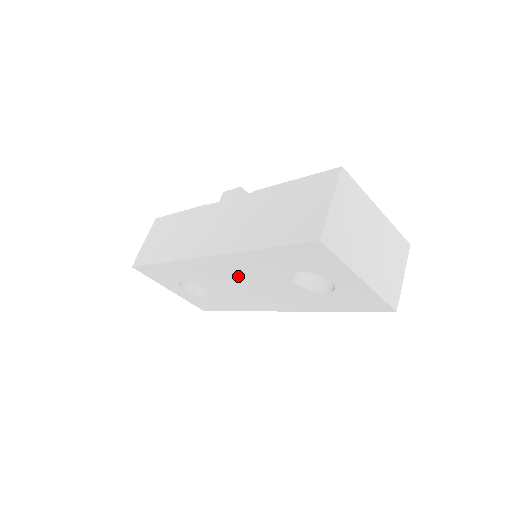
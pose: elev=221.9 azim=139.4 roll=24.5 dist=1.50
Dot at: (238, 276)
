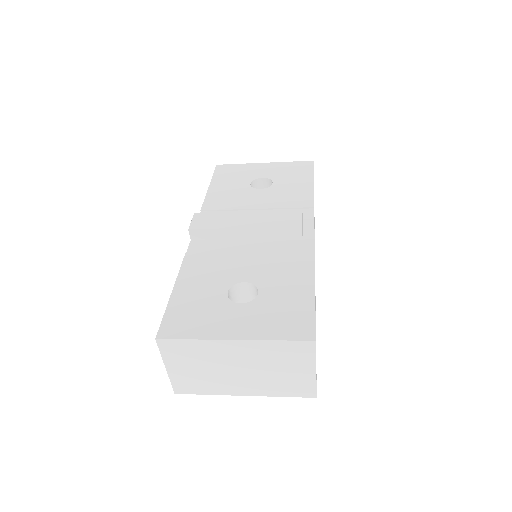
Dot at: occluded
